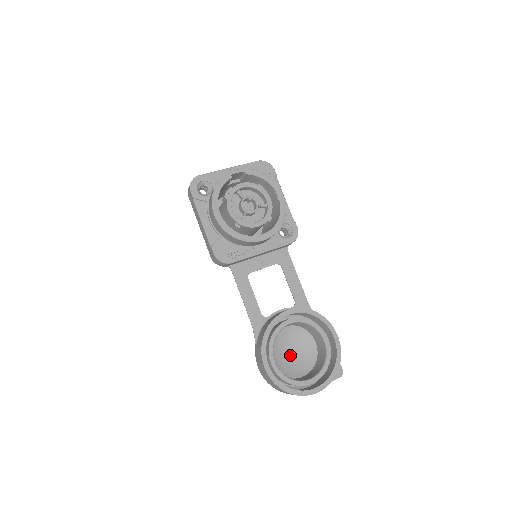
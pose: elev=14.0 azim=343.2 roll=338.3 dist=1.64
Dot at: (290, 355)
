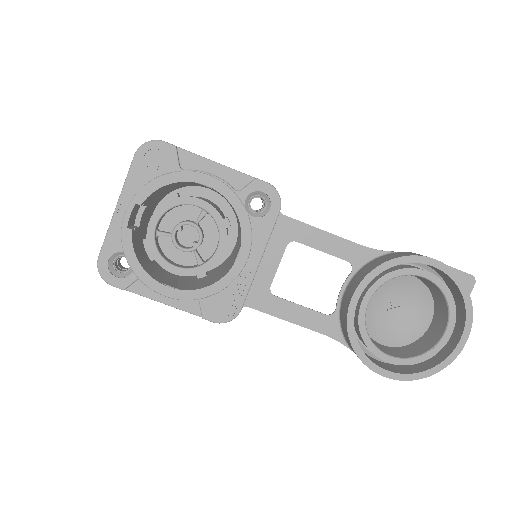
Dot at: (396, 313)
